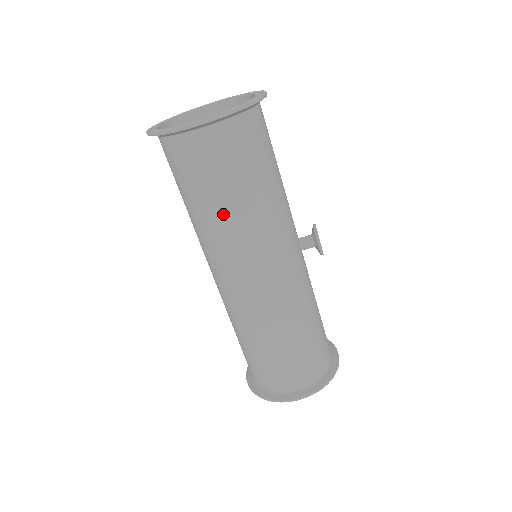
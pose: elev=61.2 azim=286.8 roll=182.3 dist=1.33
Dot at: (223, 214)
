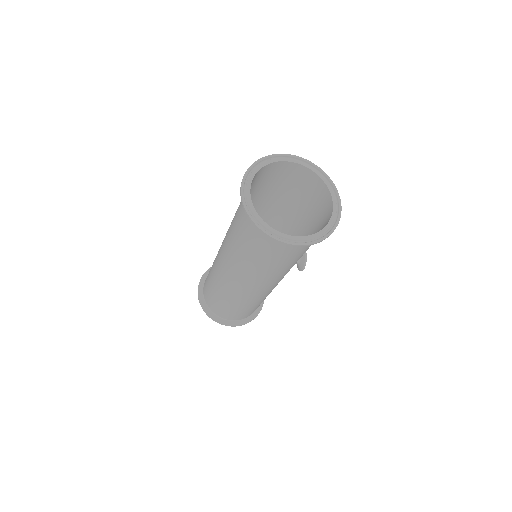
Dot at: (266, 268)
